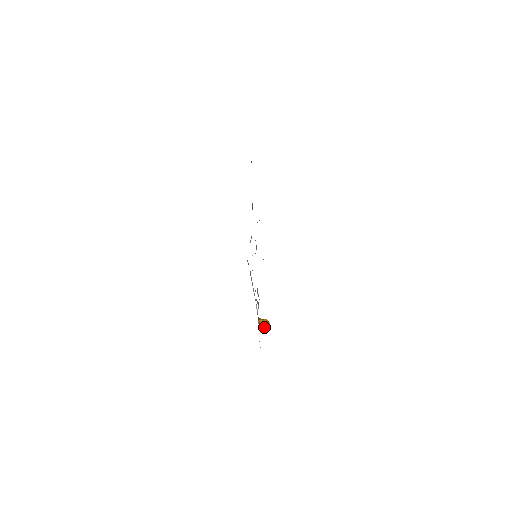
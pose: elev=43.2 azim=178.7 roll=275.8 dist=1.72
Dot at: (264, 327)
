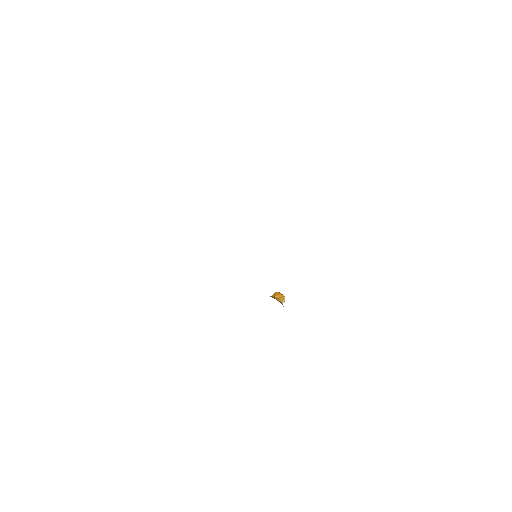
Dot at: (282, 299)
